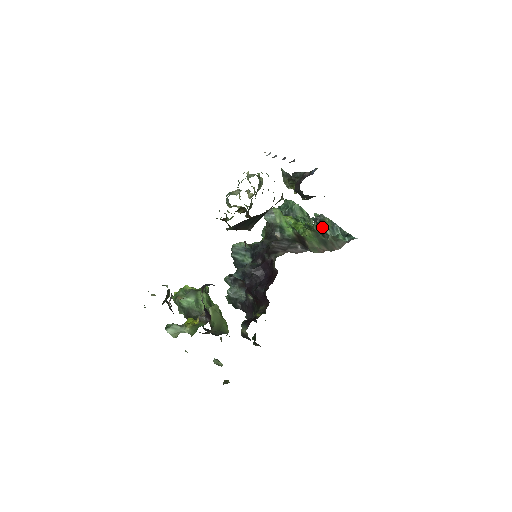
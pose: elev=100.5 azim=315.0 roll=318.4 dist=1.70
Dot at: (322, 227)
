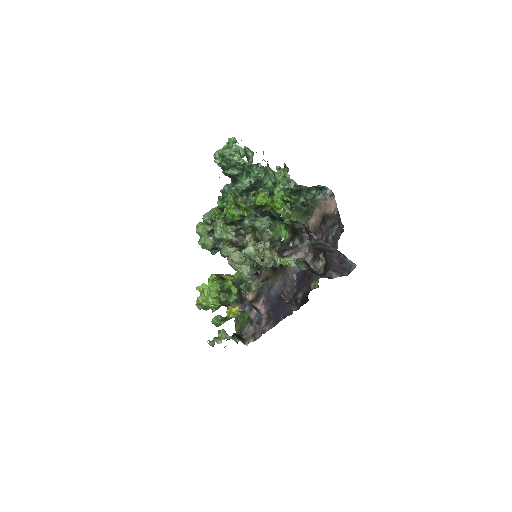
Dot at: (299, 194)
